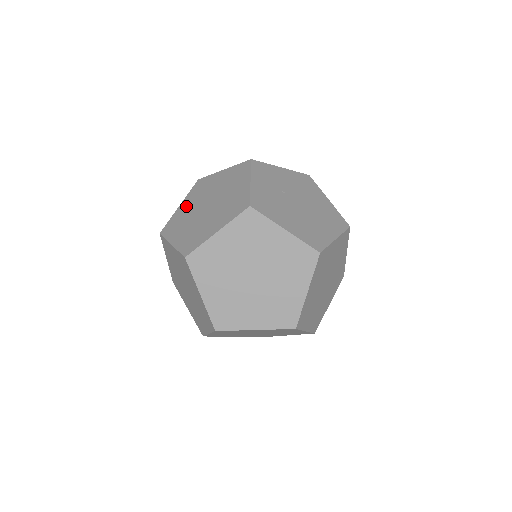
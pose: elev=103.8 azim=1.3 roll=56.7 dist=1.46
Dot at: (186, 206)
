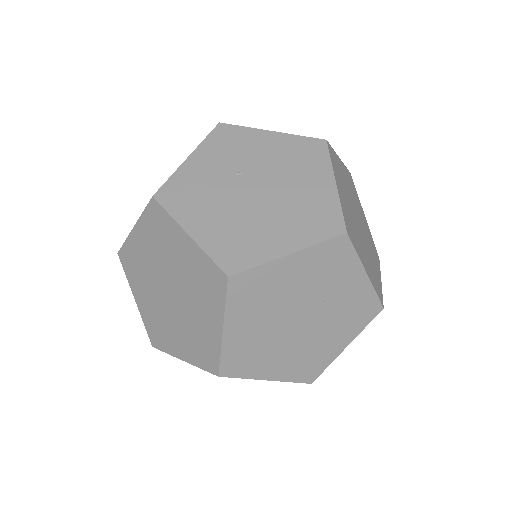
Dot at: occluded
